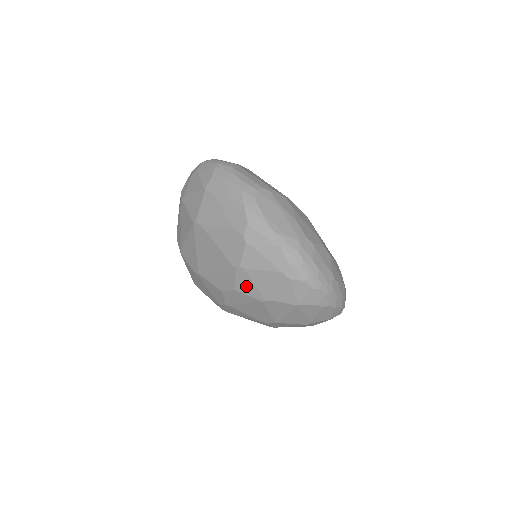
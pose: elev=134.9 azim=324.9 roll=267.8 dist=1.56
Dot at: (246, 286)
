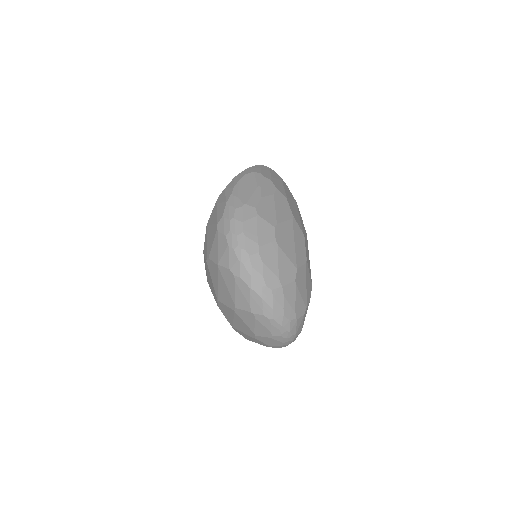
Dot at: occluded
